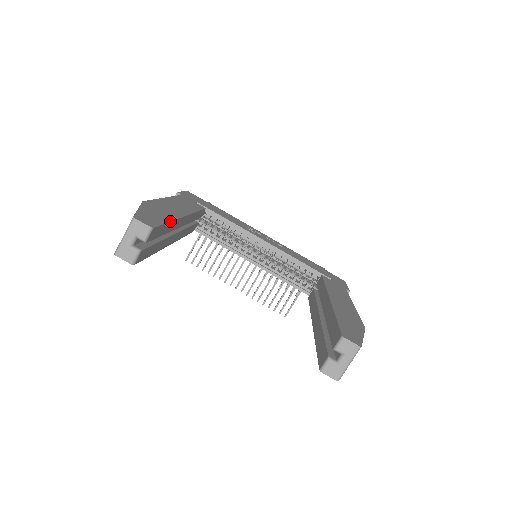
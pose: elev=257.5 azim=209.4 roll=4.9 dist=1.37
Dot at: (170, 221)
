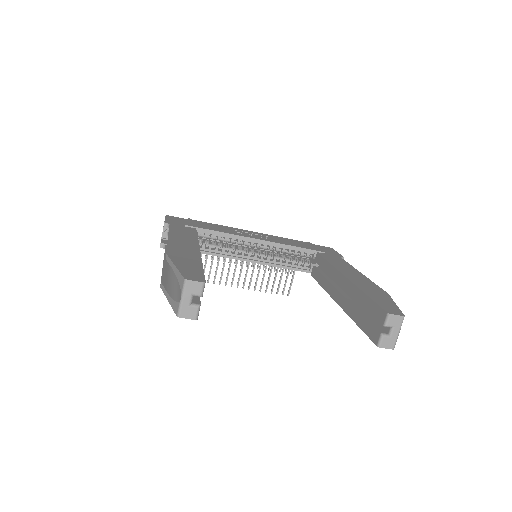
Dot at: (202, 265)
